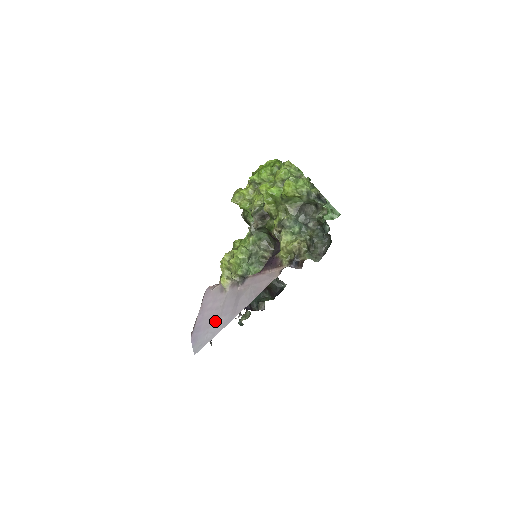
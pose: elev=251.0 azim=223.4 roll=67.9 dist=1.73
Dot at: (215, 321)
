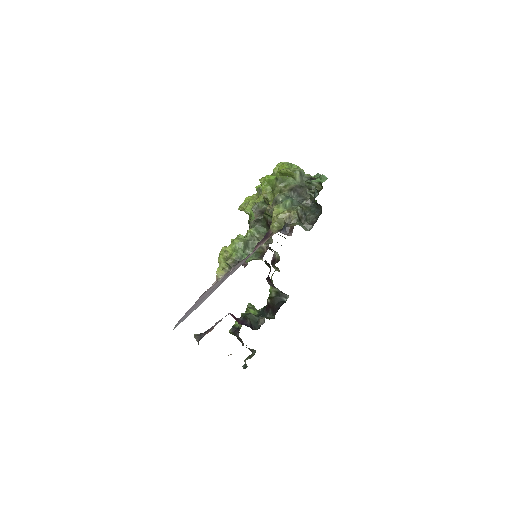
Dot at: (202, 300)
